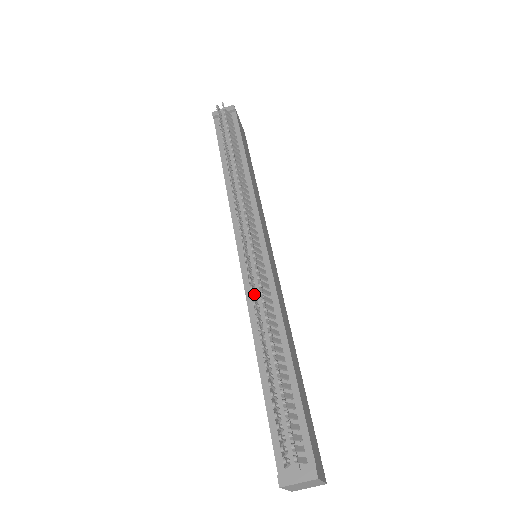
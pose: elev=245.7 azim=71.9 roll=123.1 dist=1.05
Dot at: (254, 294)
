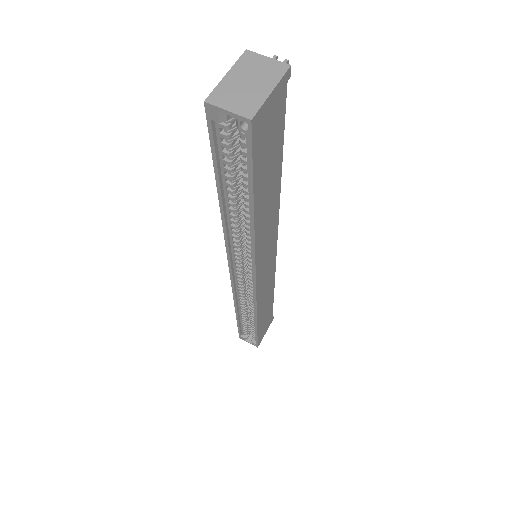
Dot at: occluded
